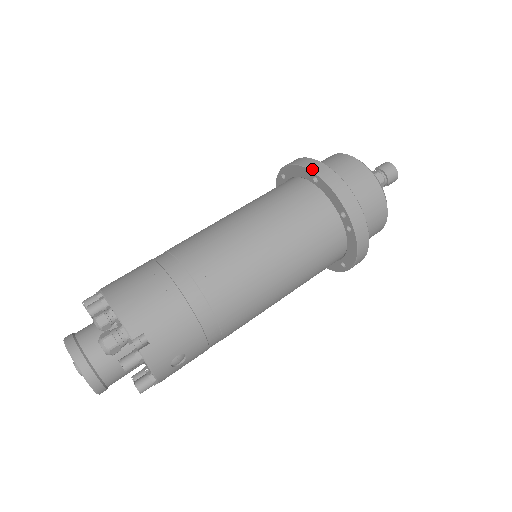
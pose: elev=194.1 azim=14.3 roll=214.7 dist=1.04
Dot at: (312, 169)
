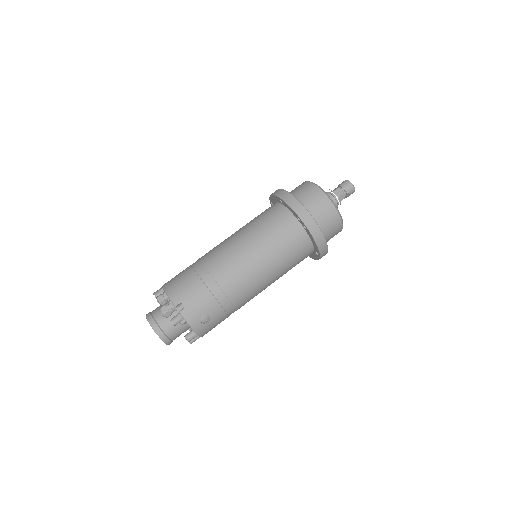
Dot at: (278, 195)
